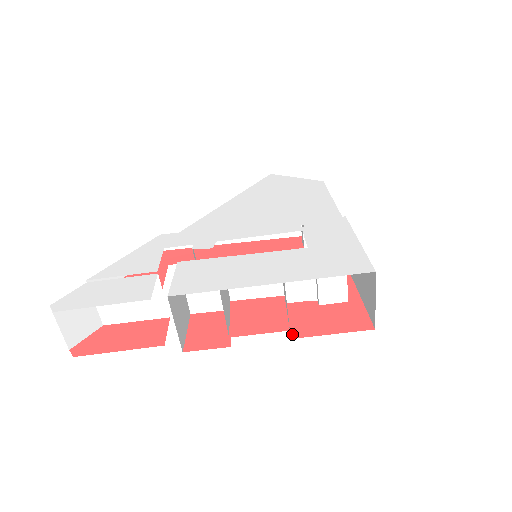
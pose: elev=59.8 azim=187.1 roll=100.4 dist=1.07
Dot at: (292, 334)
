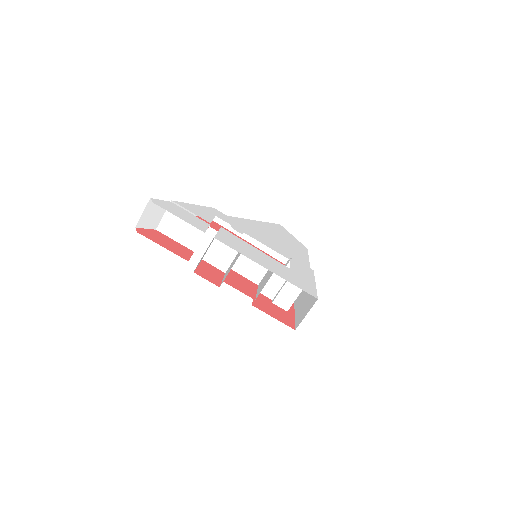
Dot at: (253, 304)
